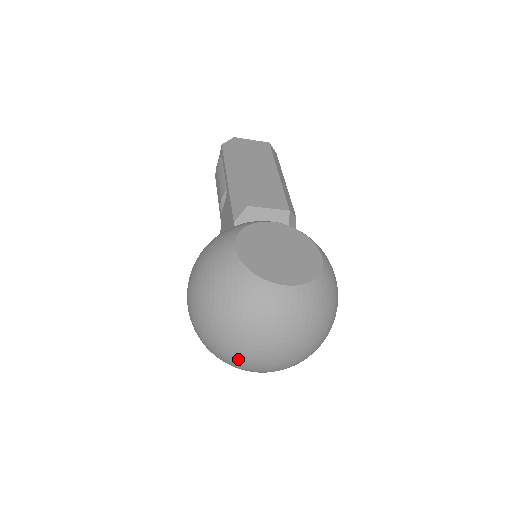
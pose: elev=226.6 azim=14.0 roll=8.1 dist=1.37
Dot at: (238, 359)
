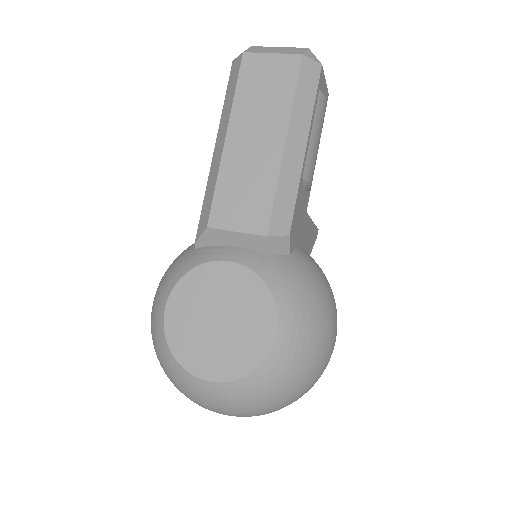
Dot at: occluded
